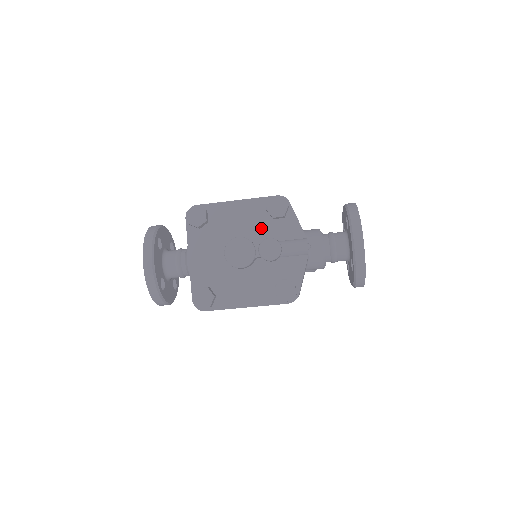
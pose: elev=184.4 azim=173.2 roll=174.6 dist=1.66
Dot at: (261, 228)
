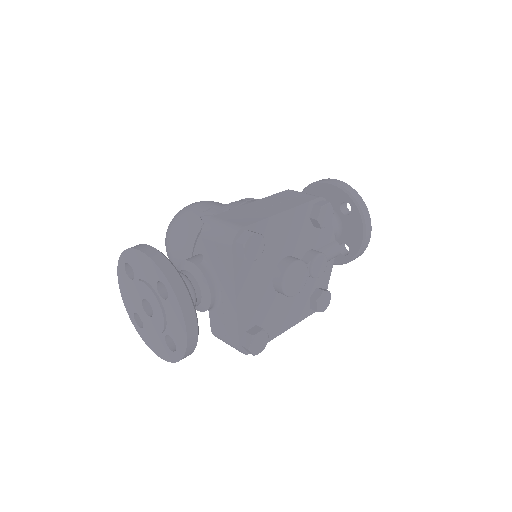
Dot at: (304, 240)
